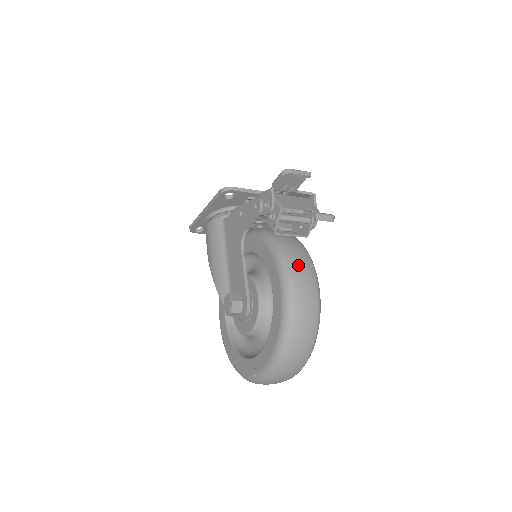
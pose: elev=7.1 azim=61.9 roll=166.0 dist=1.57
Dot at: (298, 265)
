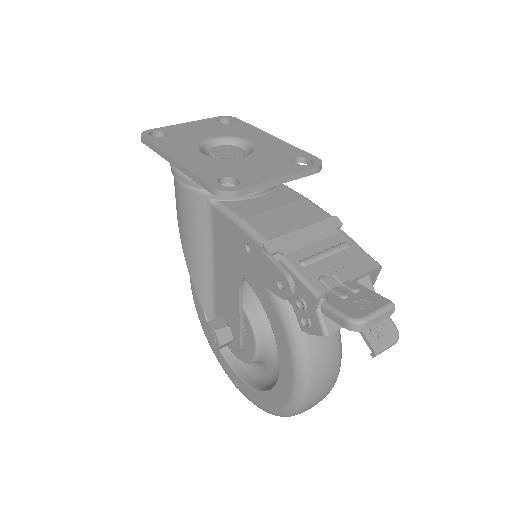
Dot at: (323, 367)
